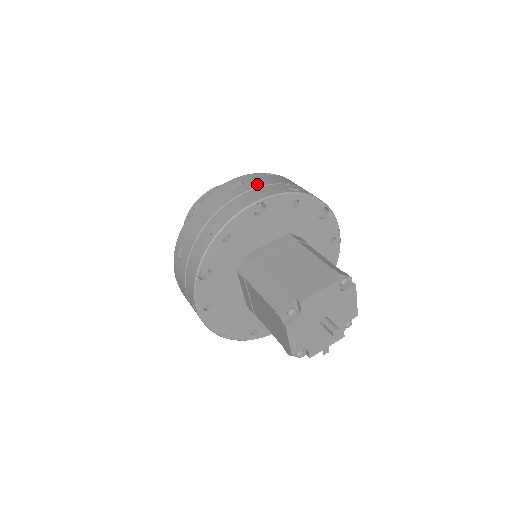
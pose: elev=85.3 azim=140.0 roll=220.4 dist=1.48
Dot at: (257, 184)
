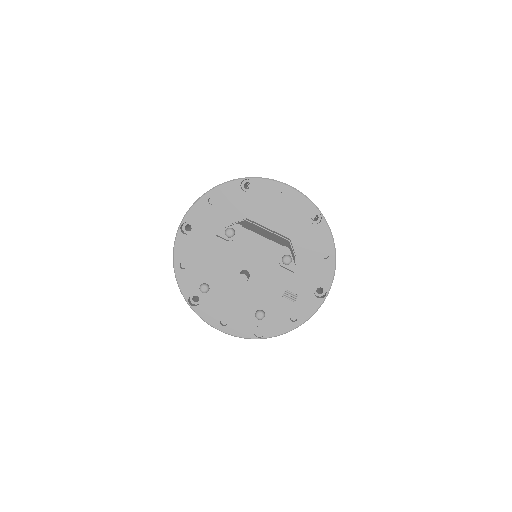
Dot at: occluded
